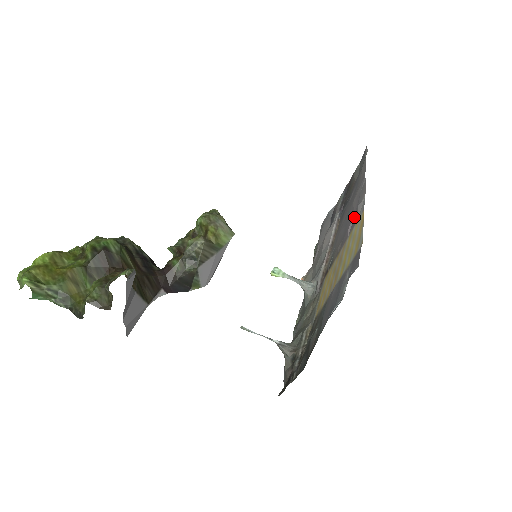
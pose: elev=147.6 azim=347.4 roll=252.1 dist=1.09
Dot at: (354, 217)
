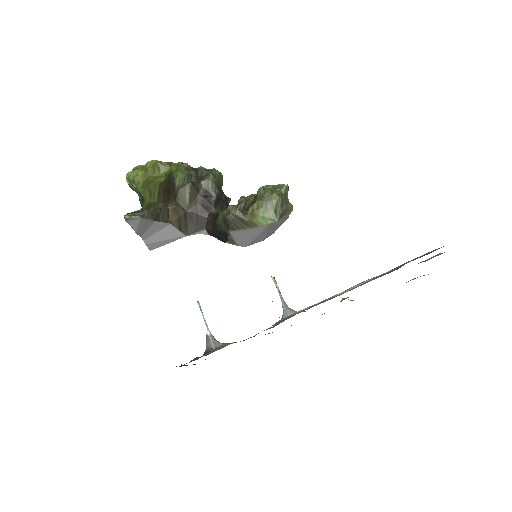
Dot at: occluded
